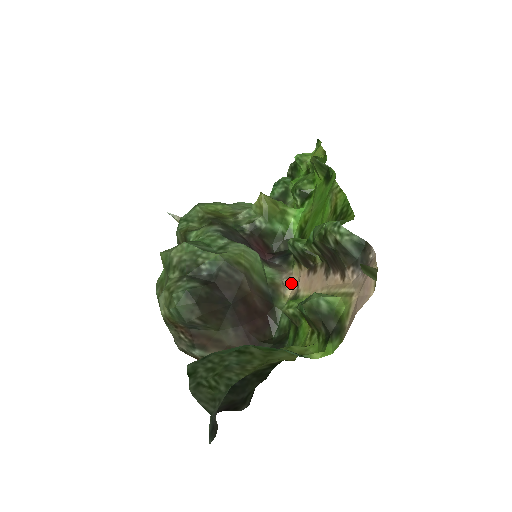
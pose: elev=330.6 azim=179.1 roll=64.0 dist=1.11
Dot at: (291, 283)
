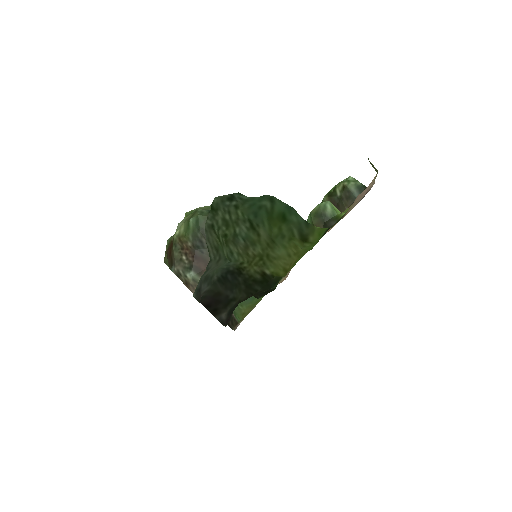
Dot at: occluded
